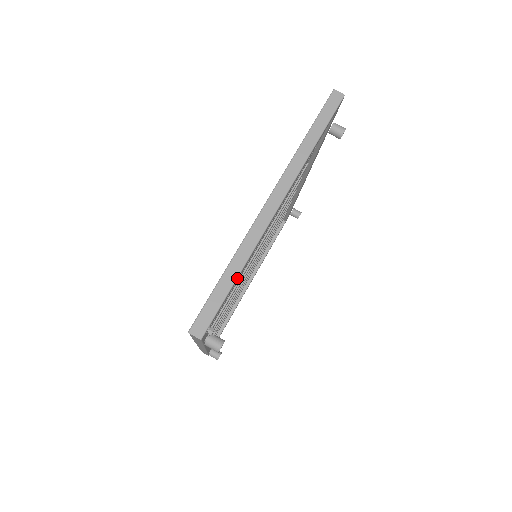
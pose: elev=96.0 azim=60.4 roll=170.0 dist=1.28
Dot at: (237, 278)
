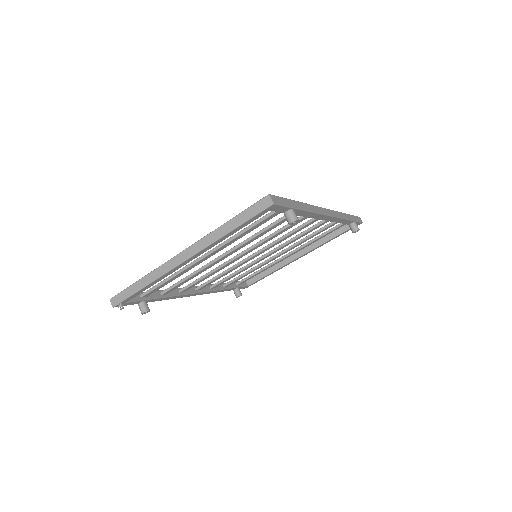
Dot at: (143, 288)
